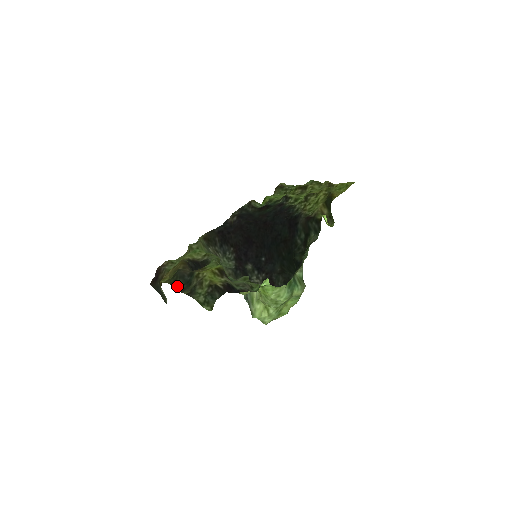
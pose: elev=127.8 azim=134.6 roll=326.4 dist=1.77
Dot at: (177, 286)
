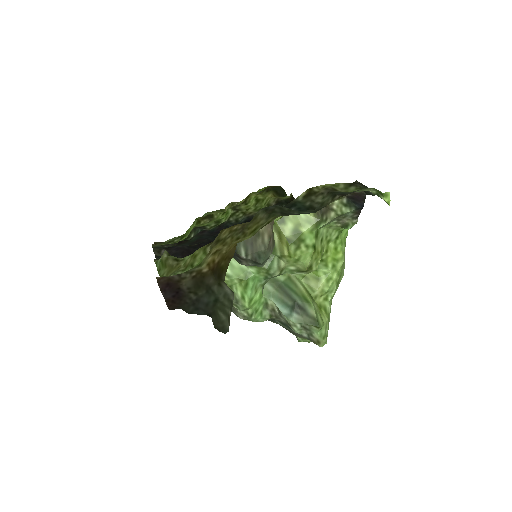
Dot at: (298, 213)
